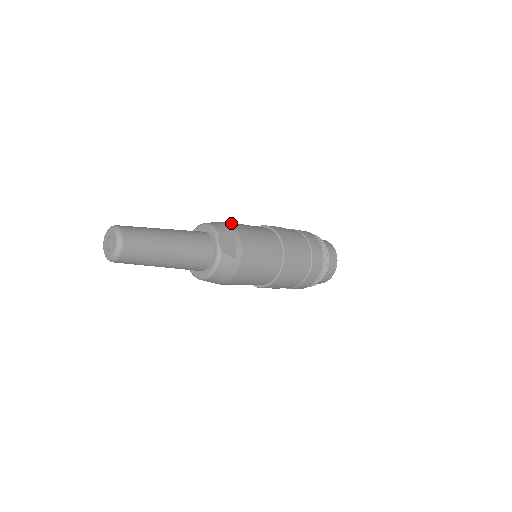
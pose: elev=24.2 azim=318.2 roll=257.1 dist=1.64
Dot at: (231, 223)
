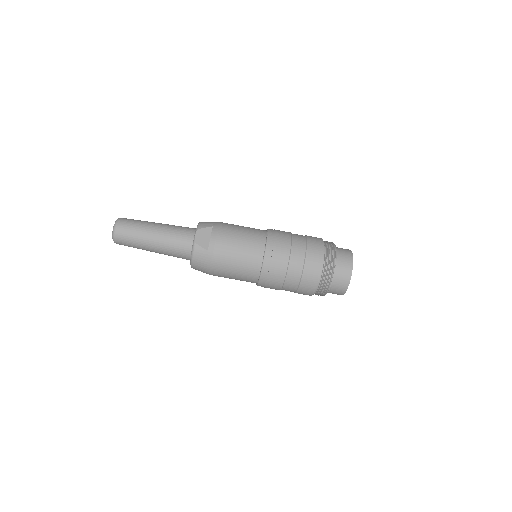
Dot at: (221, 223)
